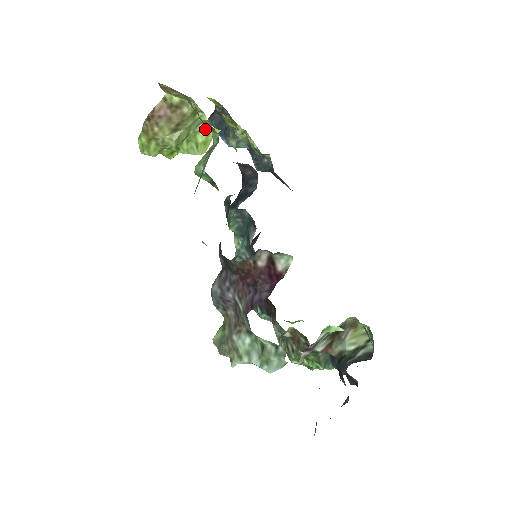
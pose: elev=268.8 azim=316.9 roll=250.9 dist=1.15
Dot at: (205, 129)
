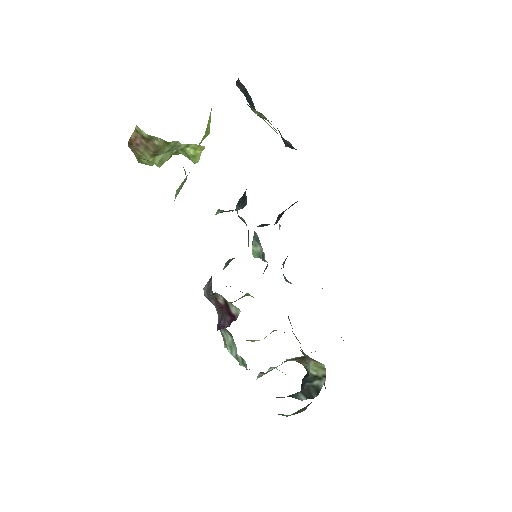
Dot at: (190, 146)
